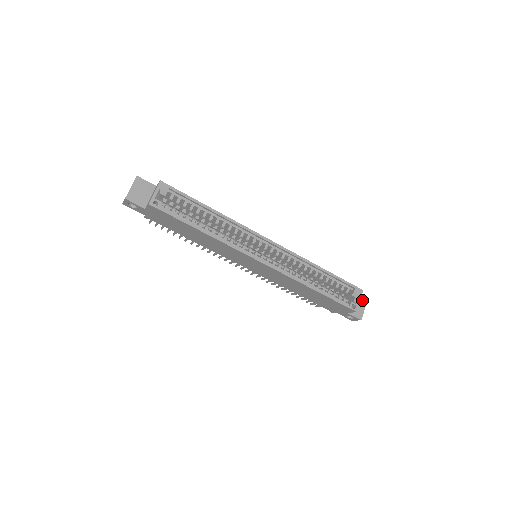
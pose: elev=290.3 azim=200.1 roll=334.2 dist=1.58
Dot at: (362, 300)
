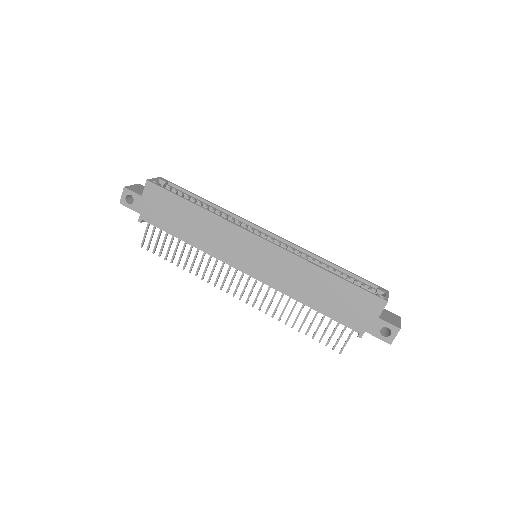
Dot at: (394, 315)
